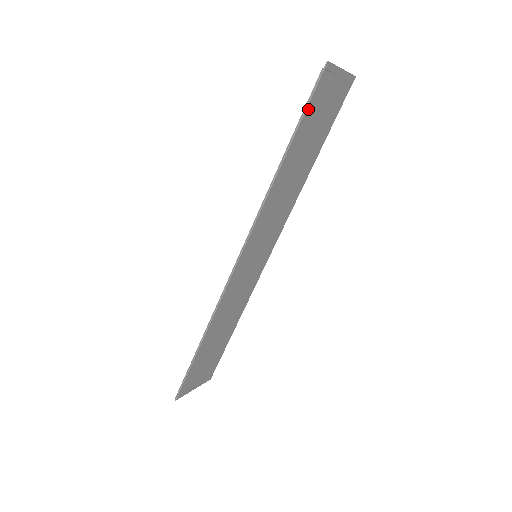
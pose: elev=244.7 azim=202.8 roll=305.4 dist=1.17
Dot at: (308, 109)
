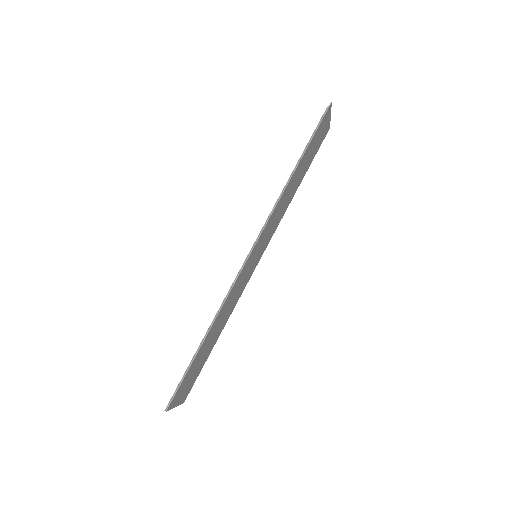
Dot at: (315, 133)
